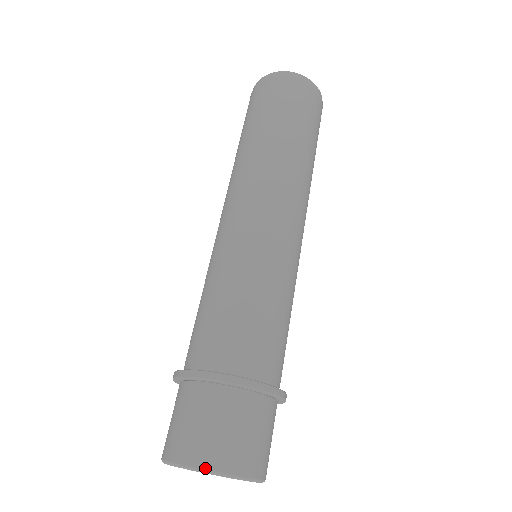
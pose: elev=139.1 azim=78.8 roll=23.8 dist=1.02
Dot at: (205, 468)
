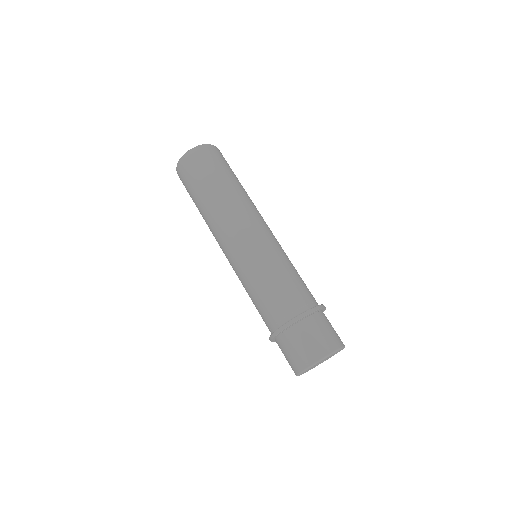
Dot at: (334, 350)
